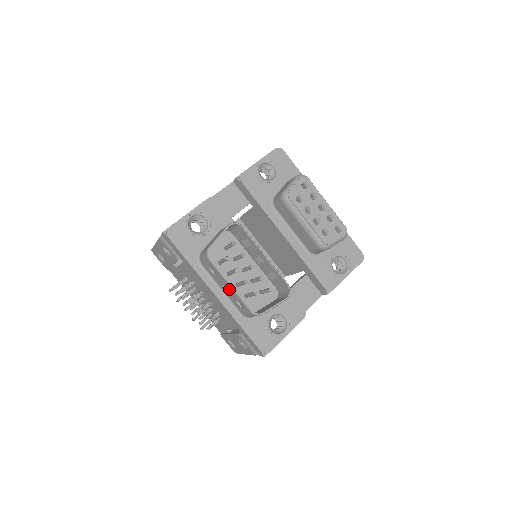
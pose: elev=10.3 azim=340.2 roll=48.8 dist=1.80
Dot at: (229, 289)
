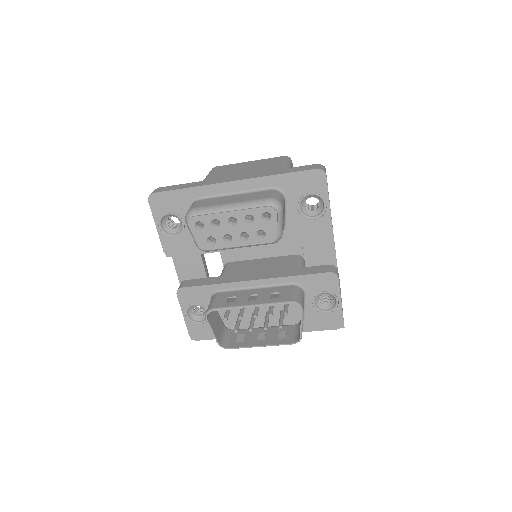
Dot at: (264, 340)
